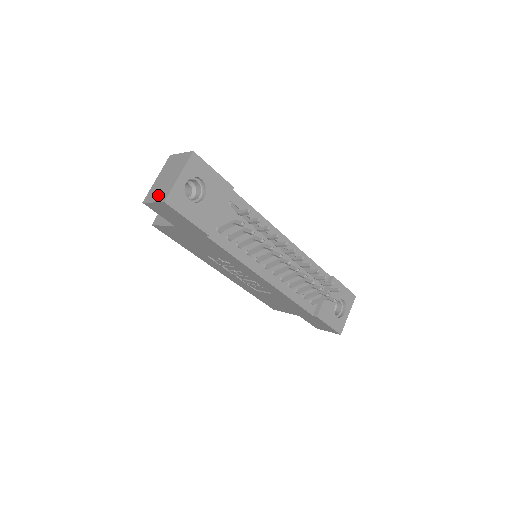
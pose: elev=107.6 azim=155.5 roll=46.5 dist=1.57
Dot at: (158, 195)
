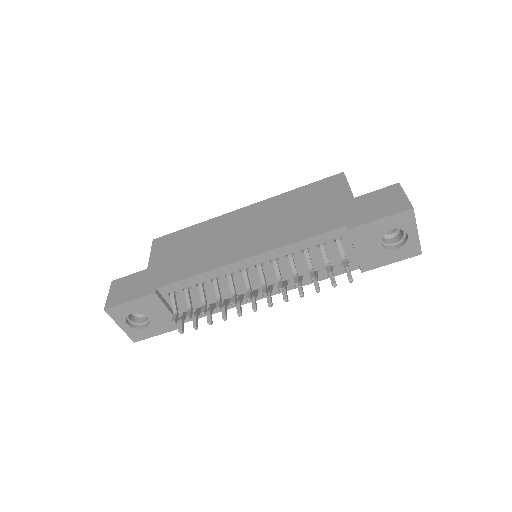
Dot at: occluded
